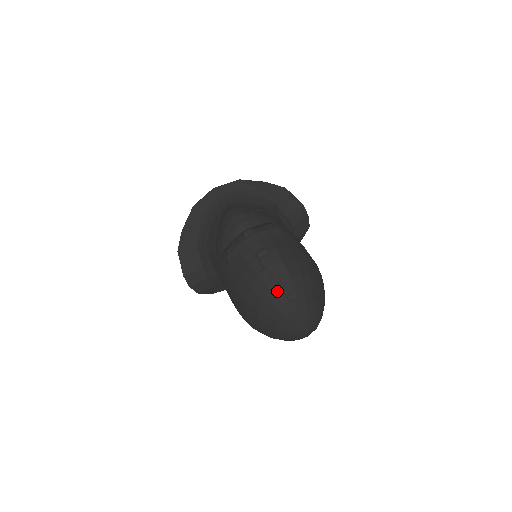
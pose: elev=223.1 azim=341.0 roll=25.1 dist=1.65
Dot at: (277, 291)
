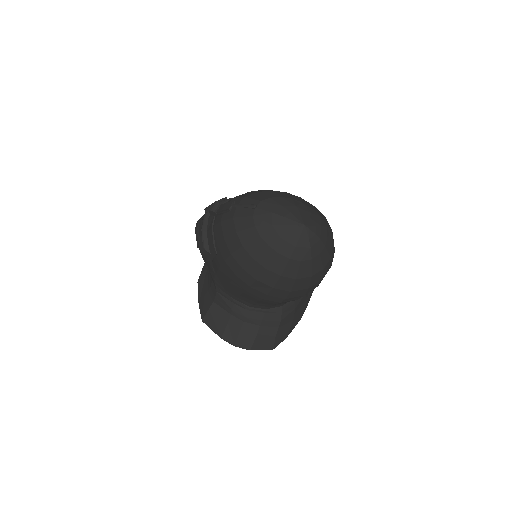
Dot at: (240, 213)
